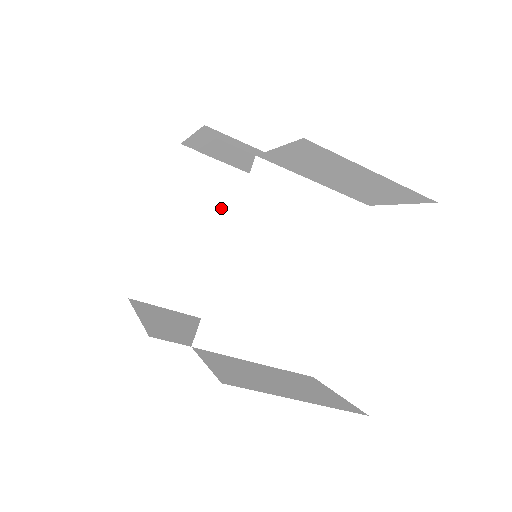
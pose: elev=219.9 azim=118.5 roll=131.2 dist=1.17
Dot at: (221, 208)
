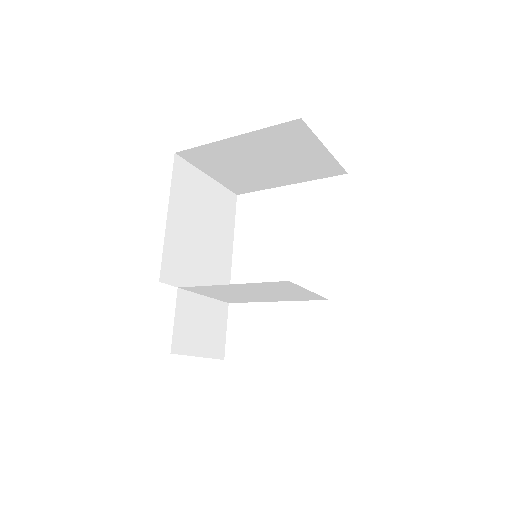
Dot at: (288, 155)
